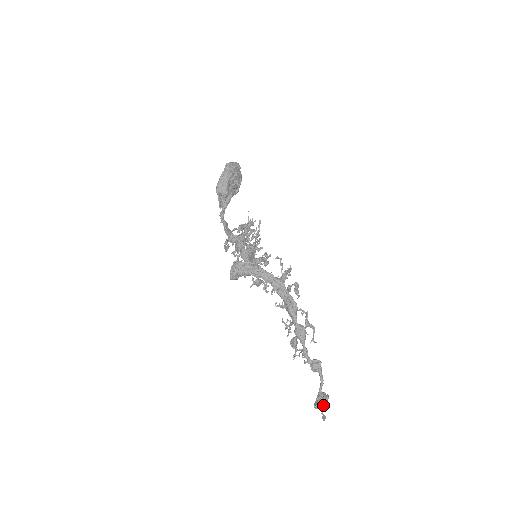
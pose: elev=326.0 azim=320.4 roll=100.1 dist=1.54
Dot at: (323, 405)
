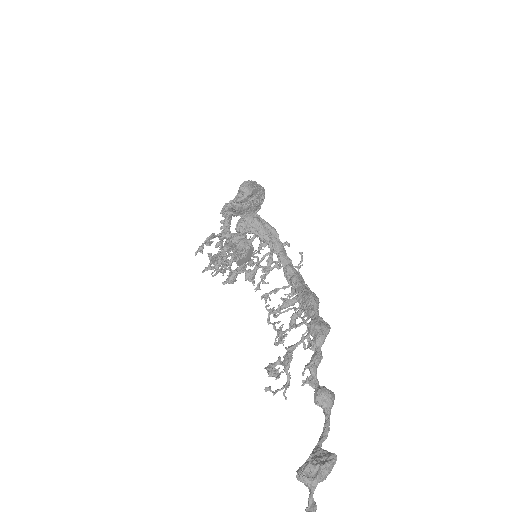
Dot at: (321, 475)
